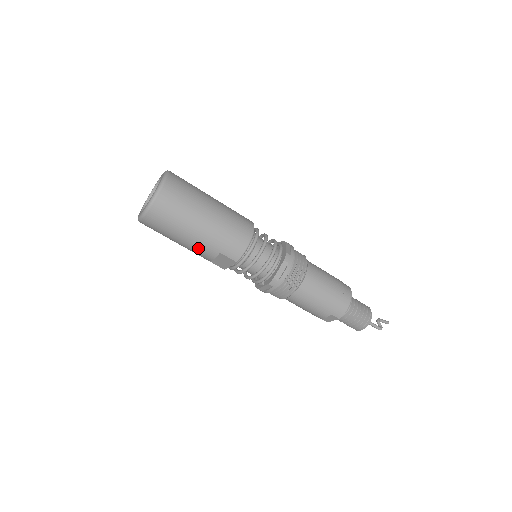
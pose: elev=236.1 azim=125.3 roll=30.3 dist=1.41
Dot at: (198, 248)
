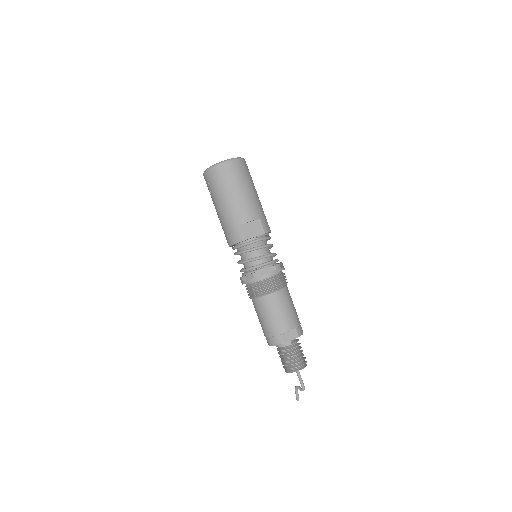
Dot at: (249, 205)
